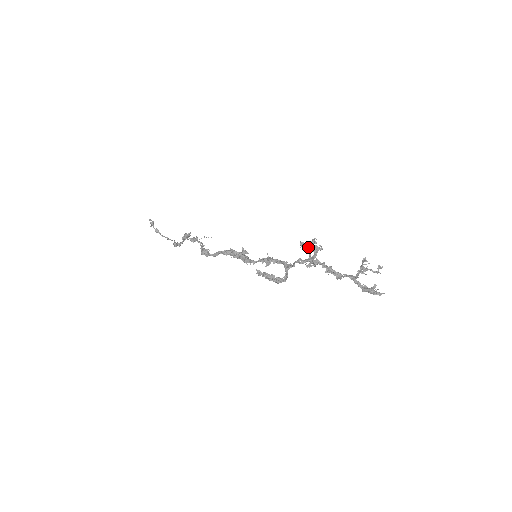
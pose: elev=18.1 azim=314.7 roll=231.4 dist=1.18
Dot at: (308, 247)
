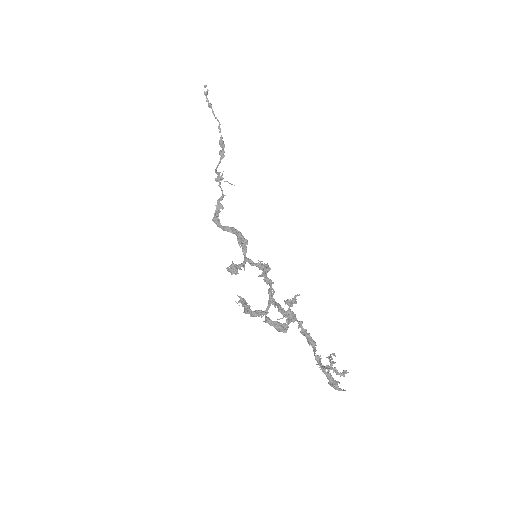
Dot at: (272, 323)
